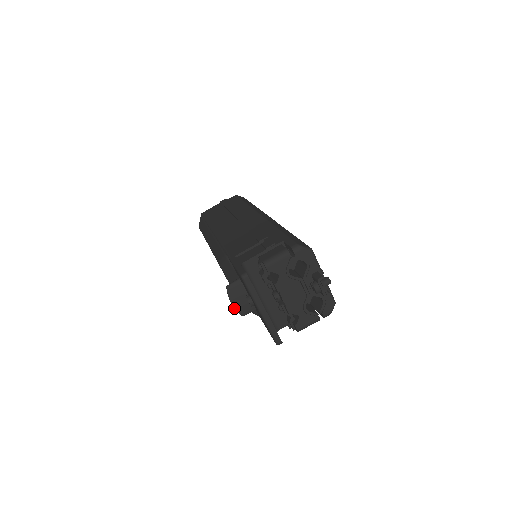
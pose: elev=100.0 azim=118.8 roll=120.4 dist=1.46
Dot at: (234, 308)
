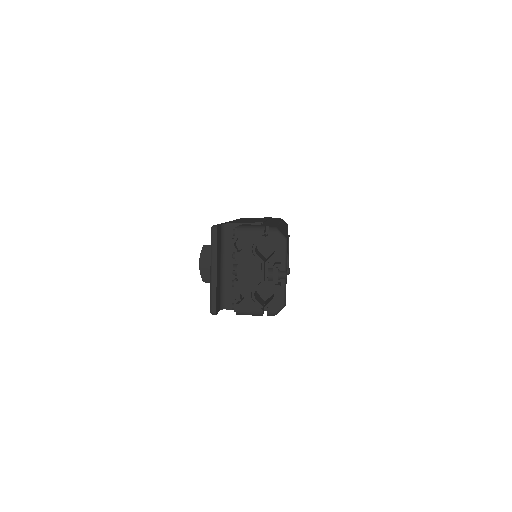
Dot at: (199, 269)
